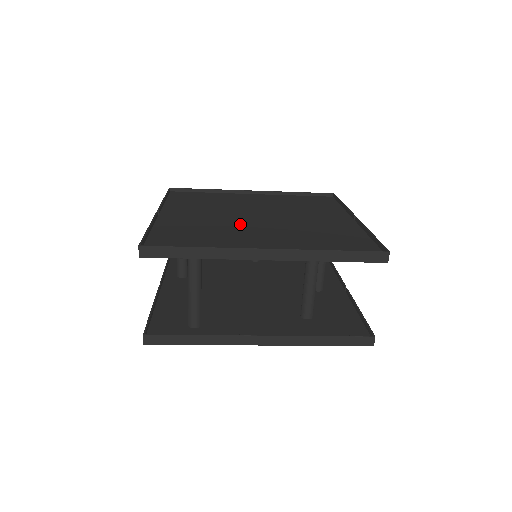
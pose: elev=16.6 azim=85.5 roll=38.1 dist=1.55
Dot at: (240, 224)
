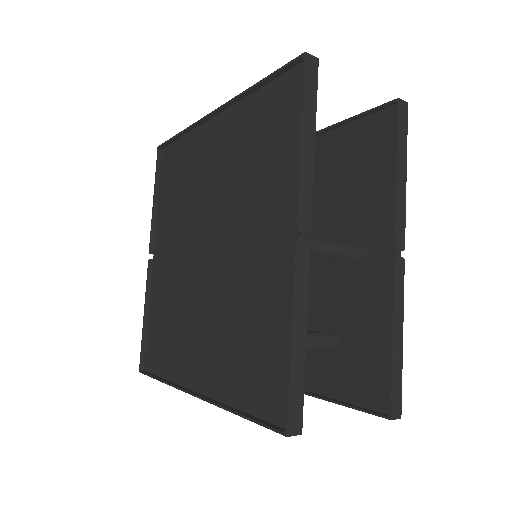
Dot at: (192, 285)
